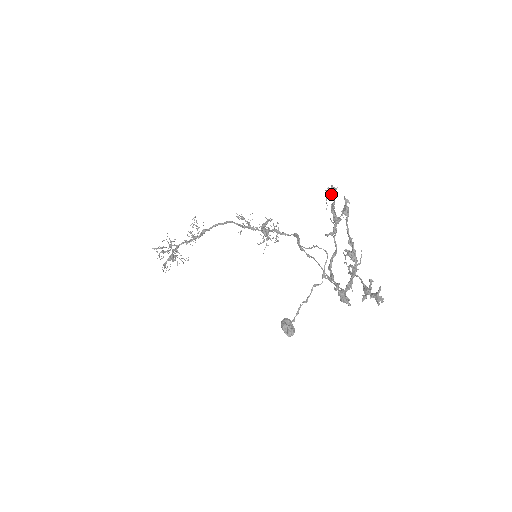
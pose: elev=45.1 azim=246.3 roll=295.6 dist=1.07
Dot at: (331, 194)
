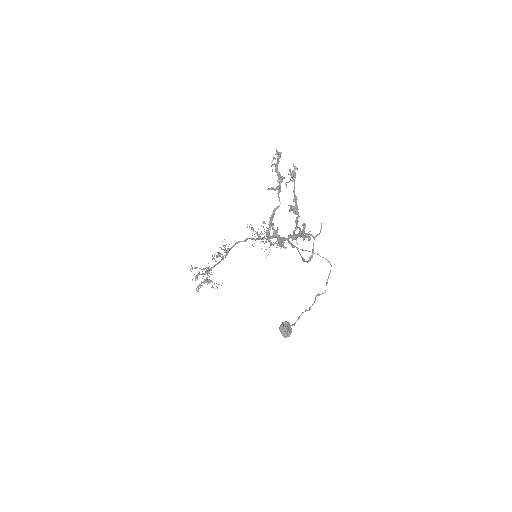
Dot at: (277, 159)
